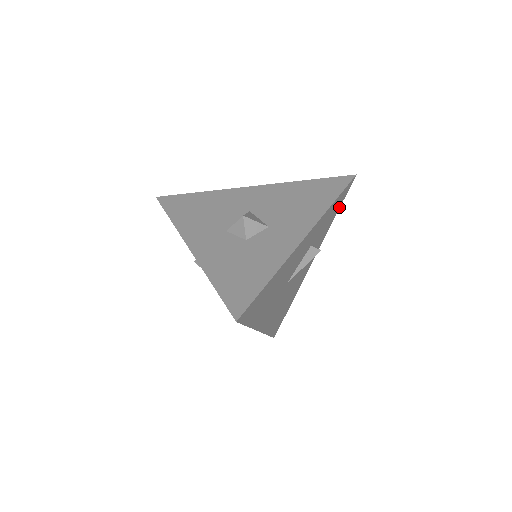
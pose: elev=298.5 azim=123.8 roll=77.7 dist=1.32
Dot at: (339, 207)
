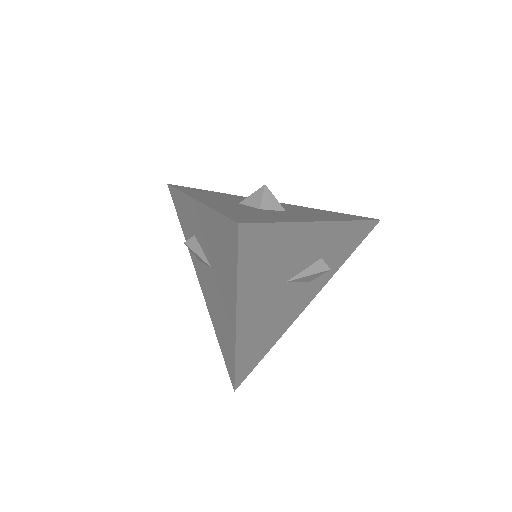
Dot at: (355, 247)
